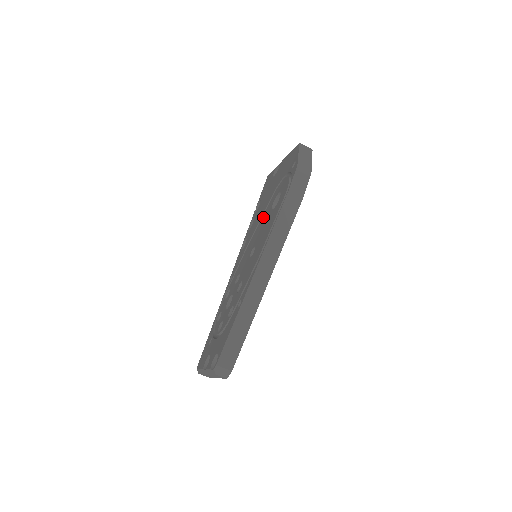
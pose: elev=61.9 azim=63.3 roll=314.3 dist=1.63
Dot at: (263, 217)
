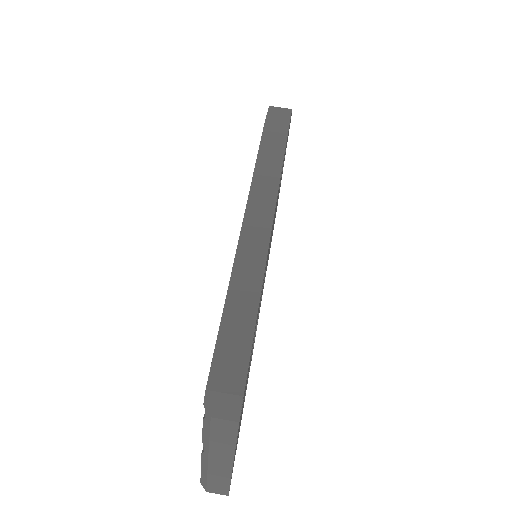
Dot at: occluded
